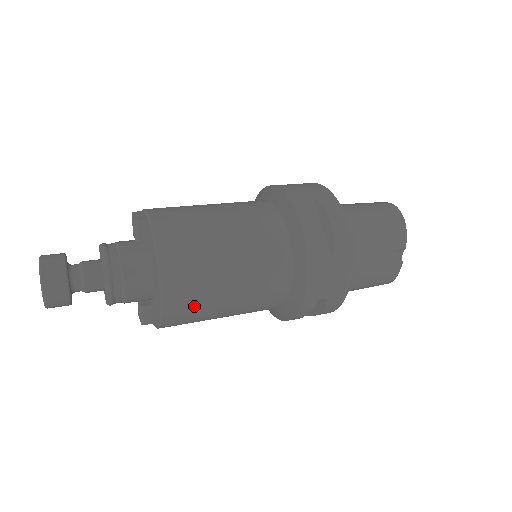
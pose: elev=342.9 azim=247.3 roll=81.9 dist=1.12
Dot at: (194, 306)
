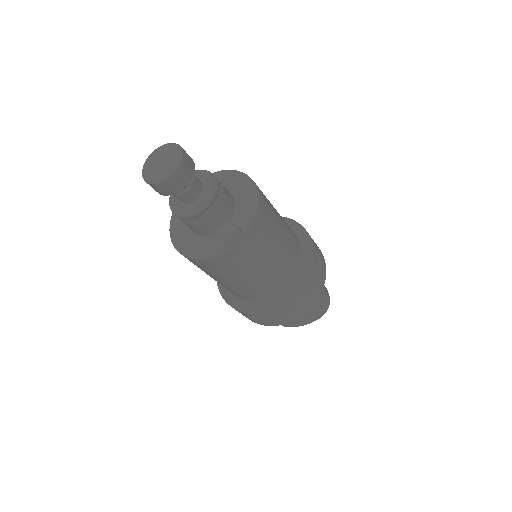
Dot at: (267, 200)
